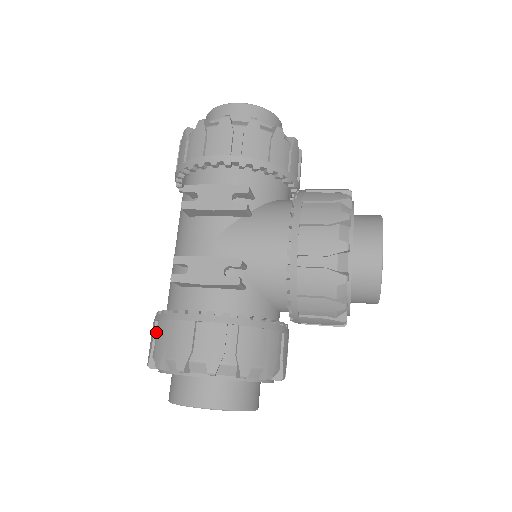
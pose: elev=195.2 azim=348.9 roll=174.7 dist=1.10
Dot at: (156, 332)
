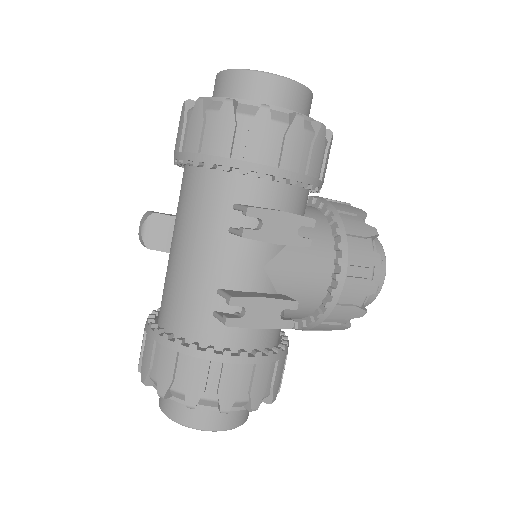
Dot at: (177, 364)
